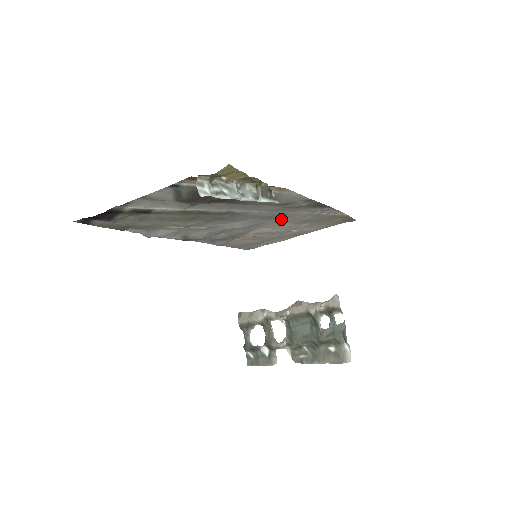
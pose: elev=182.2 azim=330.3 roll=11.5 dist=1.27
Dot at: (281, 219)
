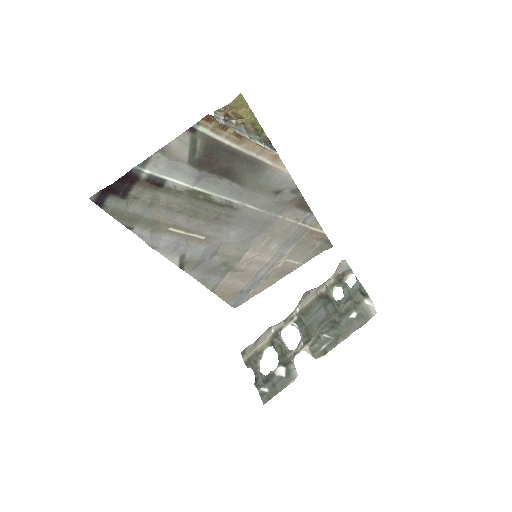
Dot at: (270, 231)
